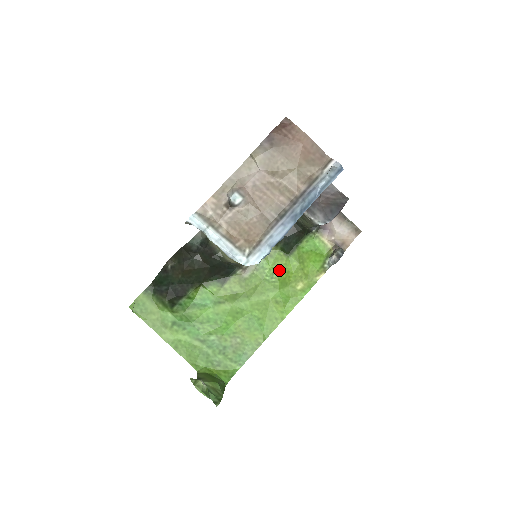
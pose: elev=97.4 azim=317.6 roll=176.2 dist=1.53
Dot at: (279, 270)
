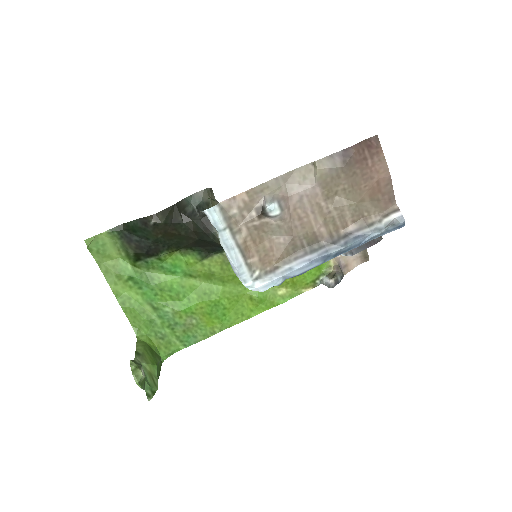
Dot at: occluded
